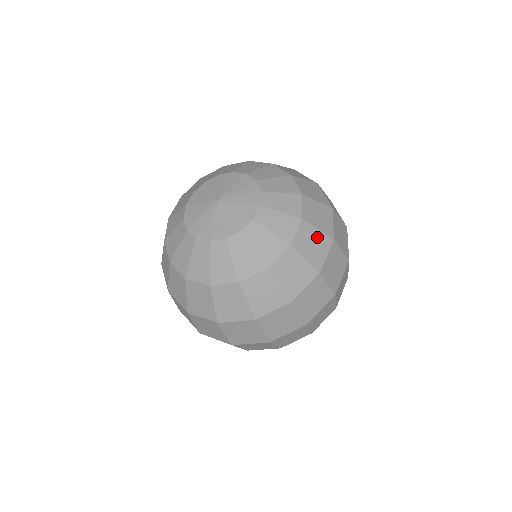
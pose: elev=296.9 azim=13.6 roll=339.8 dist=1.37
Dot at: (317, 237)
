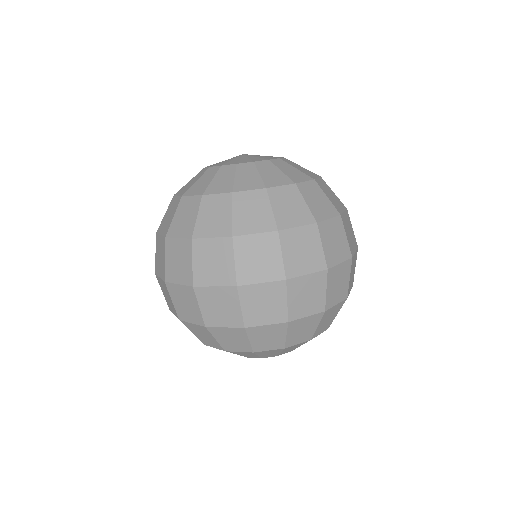
Dot at: occluded
